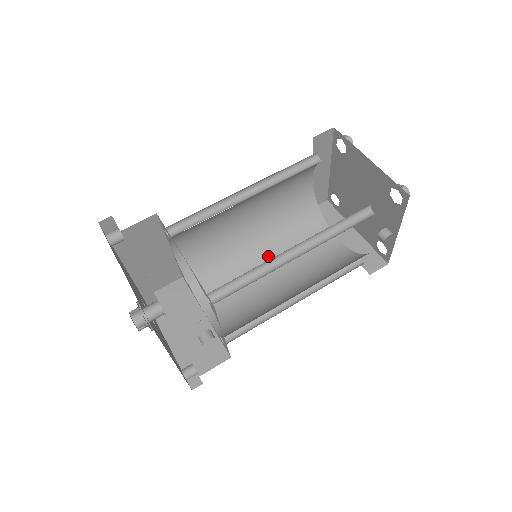
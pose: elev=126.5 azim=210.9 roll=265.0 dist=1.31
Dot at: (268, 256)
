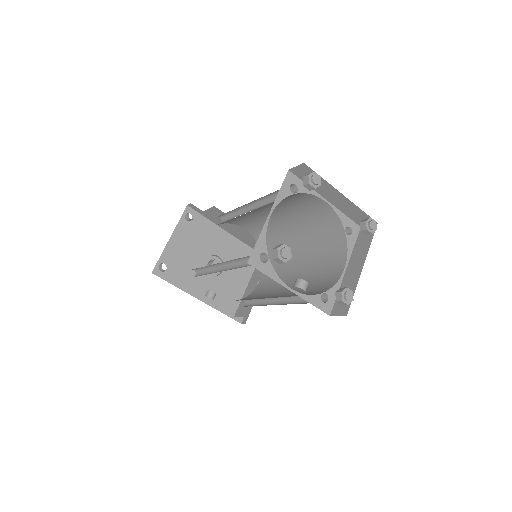
Dot at: (303, 258)
